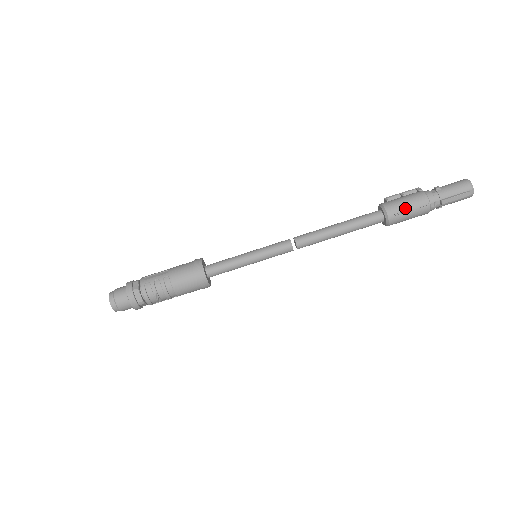
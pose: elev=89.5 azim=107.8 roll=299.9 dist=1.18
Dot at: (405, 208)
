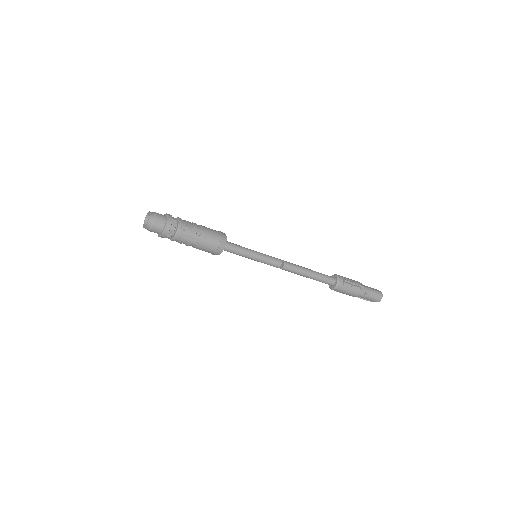
Dot at: (342, 293)
